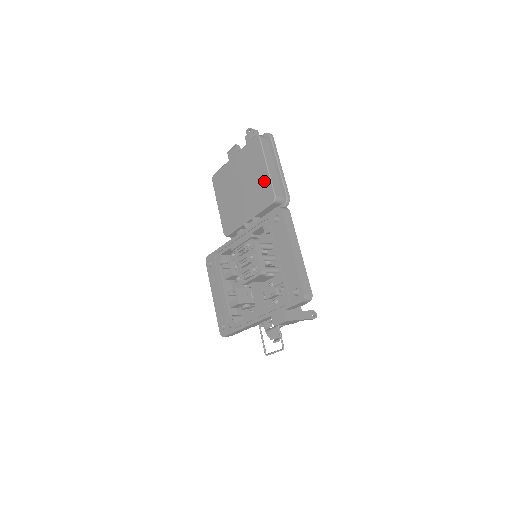
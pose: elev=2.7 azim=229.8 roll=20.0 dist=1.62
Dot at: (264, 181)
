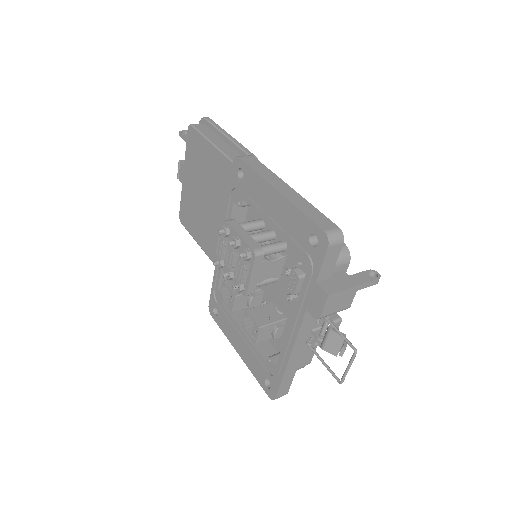
Dot at: (218, 162)
